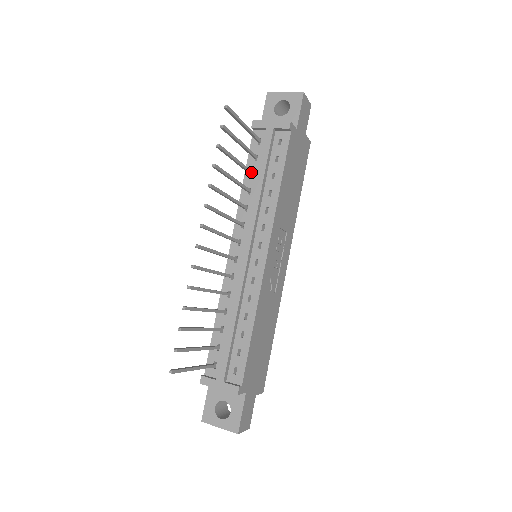
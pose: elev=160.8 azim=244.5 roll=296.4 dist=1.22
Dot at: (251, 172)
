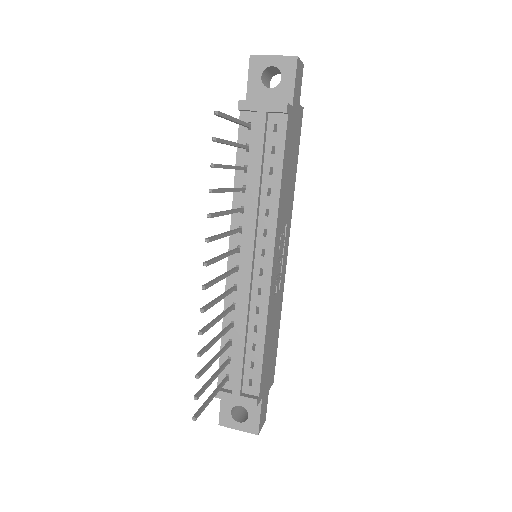
Dot at: (244, 168)
